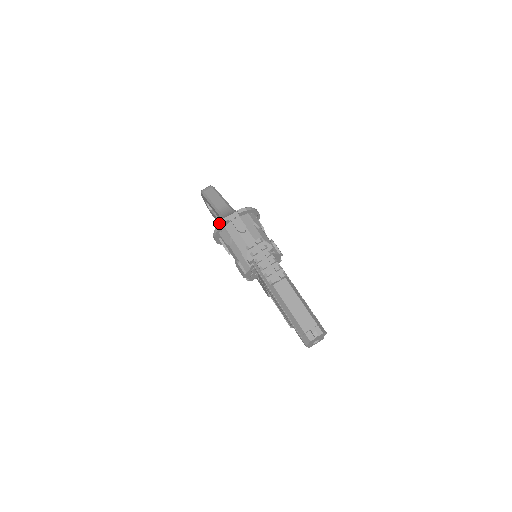
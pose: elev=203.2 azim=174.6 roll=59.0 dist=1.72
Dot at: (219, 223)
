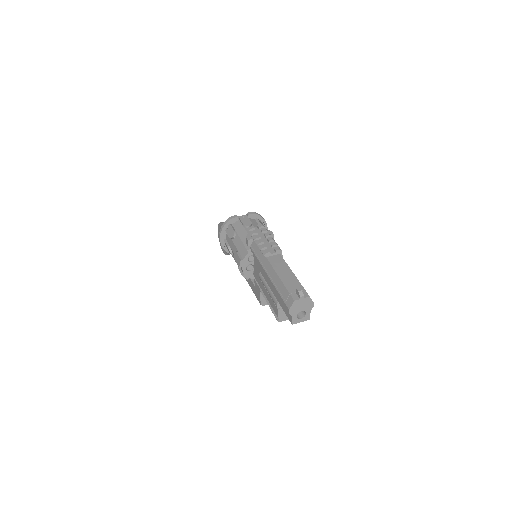
Dot at: (227, 219)
